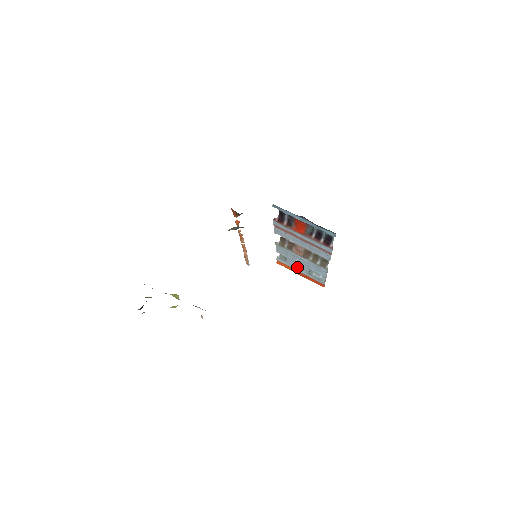
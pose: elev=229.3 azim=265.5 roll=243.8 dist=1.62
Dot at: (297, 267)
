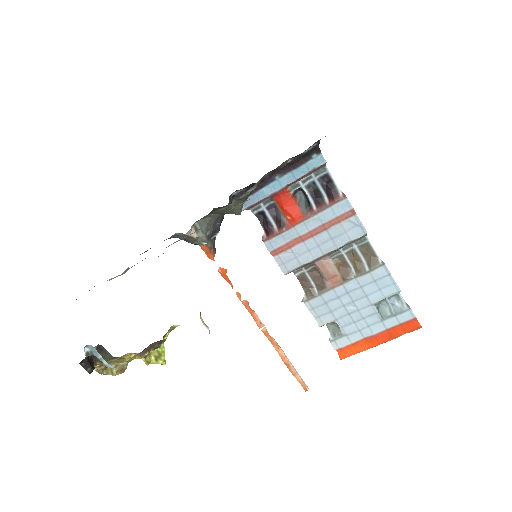
Dot at: (362, 326)
